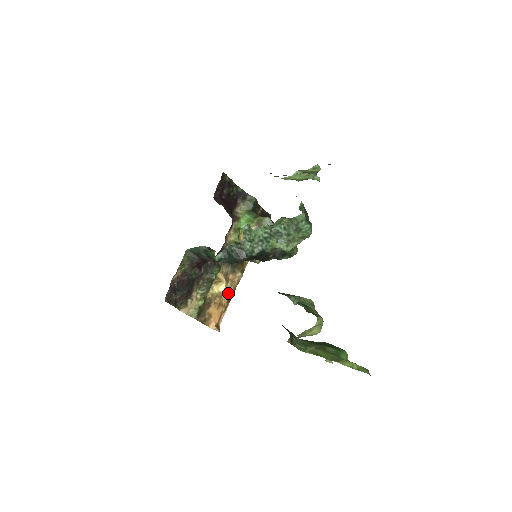
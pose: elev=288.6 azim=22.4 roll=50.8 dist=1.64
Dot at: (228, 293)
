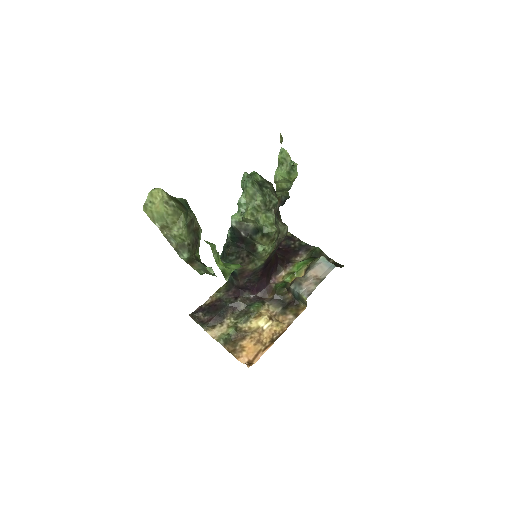
Dot at: (273, 333)
